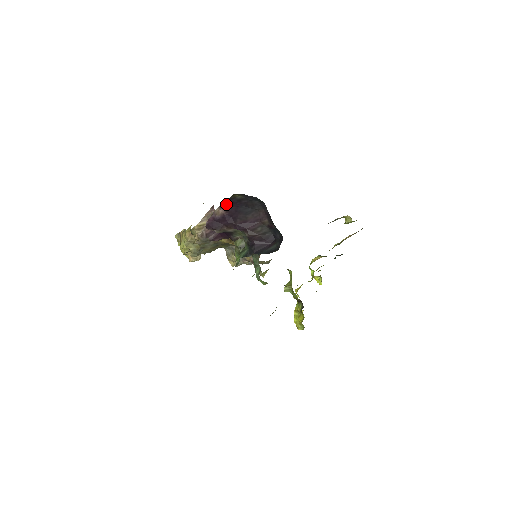
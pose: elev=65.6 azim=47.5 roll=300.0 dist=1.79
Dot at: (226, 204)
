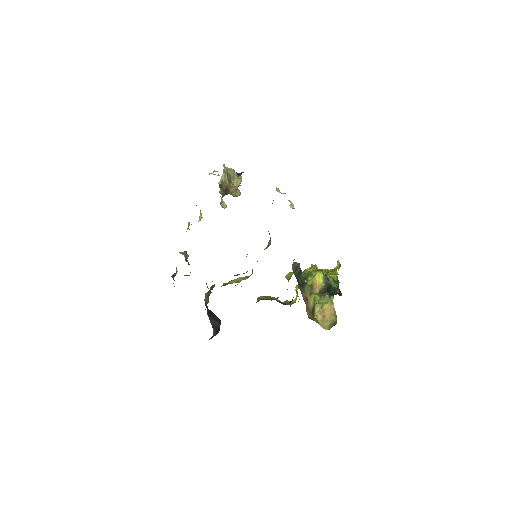
Dot at: occluded
